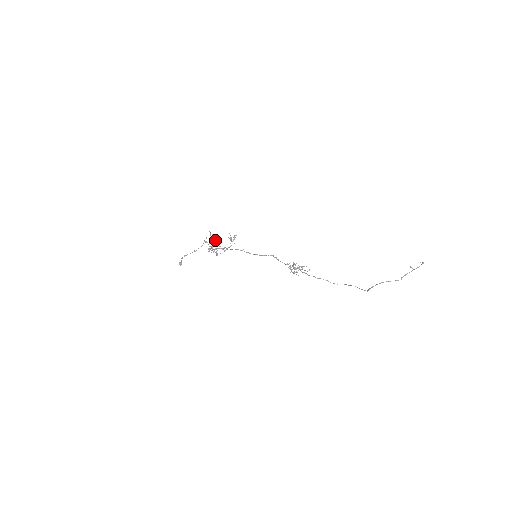
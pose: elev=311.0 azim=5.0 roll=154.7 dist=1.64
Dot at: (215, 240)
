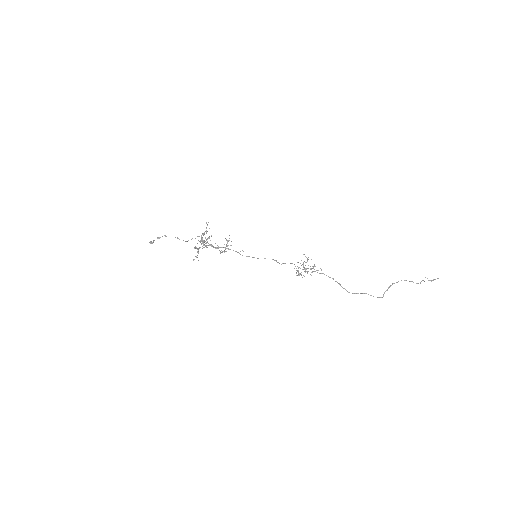
Dot at: occluded
